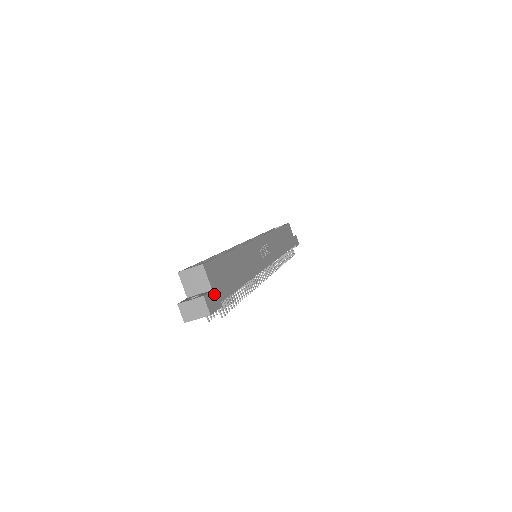
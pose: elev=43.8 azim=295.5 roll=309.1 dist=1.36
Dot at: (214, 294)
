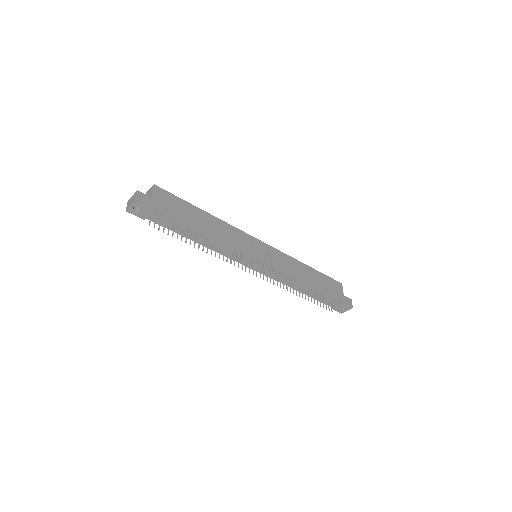
Dot at: (152, 200)
